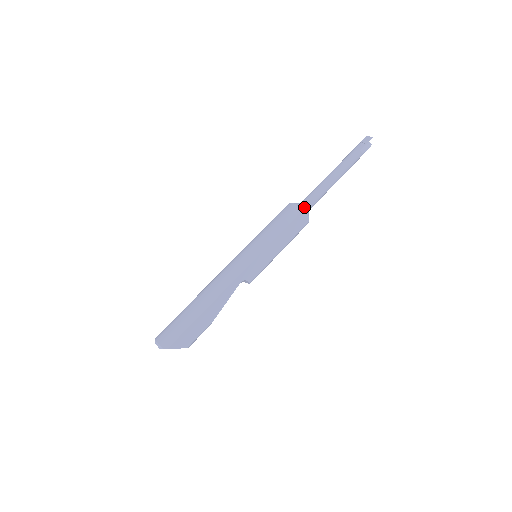
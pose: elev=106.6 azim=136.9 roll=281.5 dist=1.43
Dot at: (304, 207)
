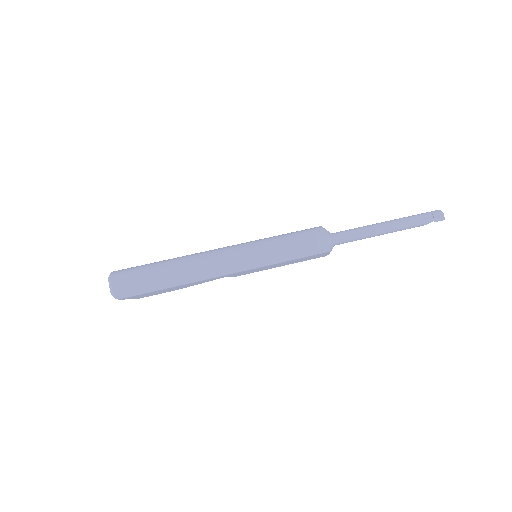
Dot at: (333, 246)
